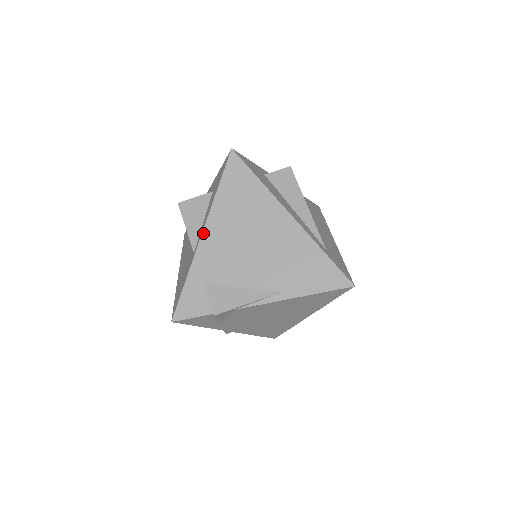
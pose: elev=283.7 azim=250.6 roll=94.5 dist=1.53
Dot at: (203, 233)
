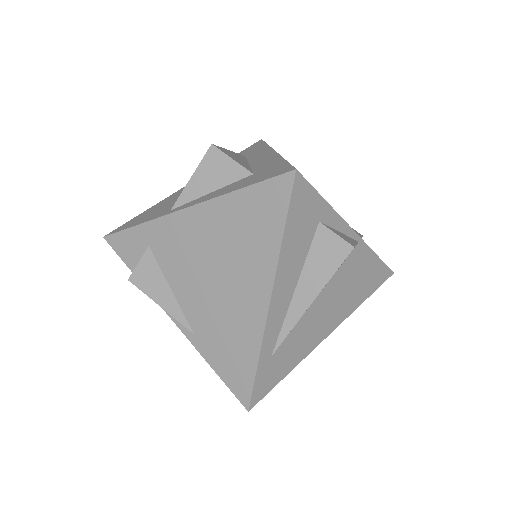
Dot at: (187, 209)
